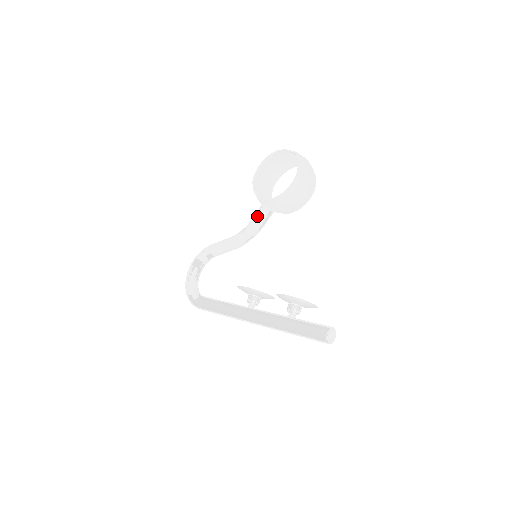
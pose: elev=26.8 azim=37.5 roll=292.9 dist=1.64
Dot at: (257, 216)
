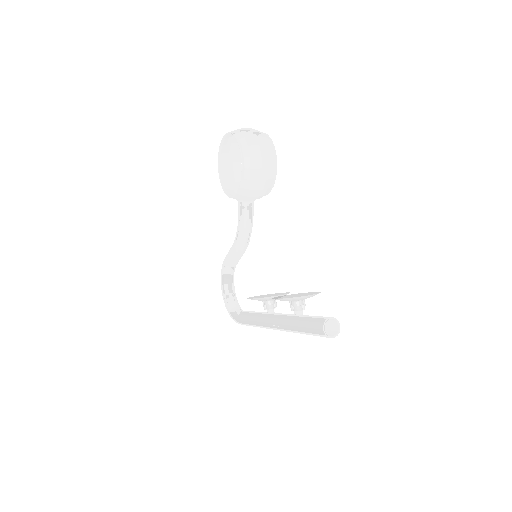
Dot at: (239, 215)
